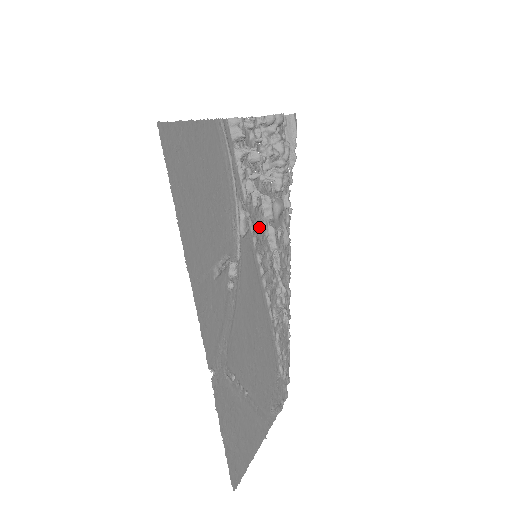
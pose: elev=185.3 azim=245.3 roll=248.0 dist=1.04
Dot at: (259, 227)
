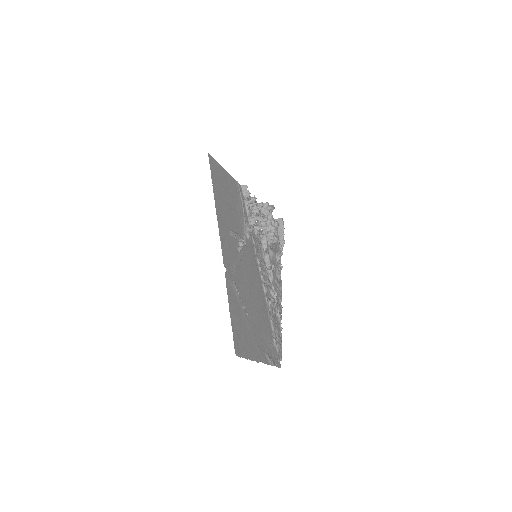
Dot at: (258, 248)
